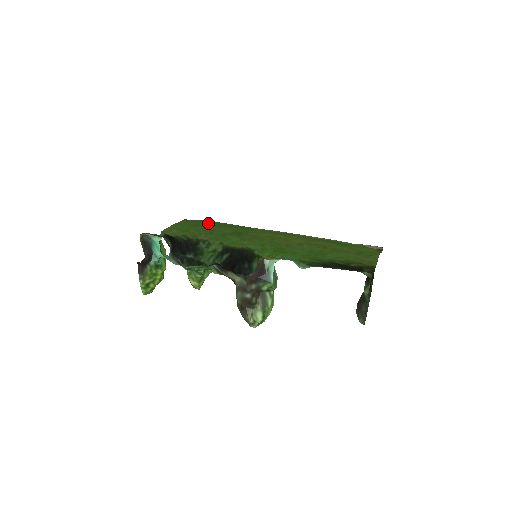
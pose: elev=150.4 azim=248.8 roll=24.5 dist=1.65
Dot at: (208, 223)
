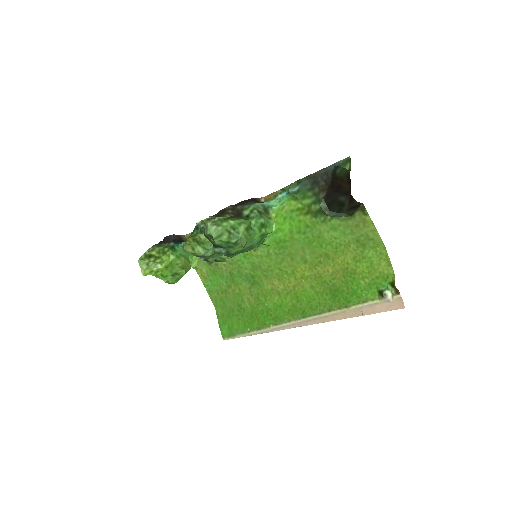
Dot at: (232, 309)
